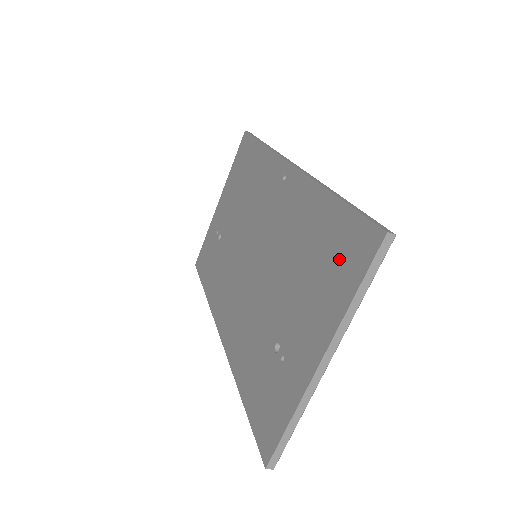
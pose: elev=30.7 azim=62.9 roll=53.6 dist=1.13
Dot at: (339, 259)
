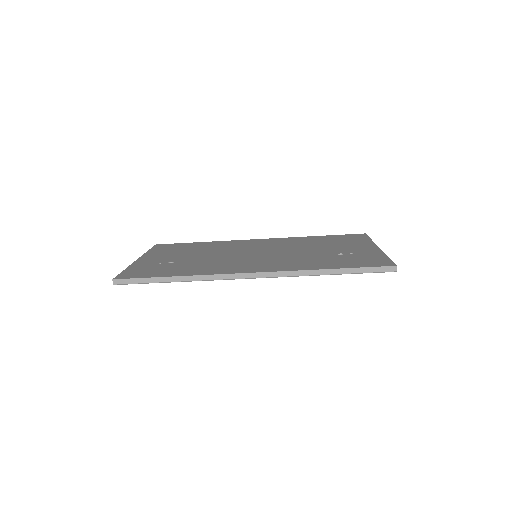
Dot at: (348, 239)
